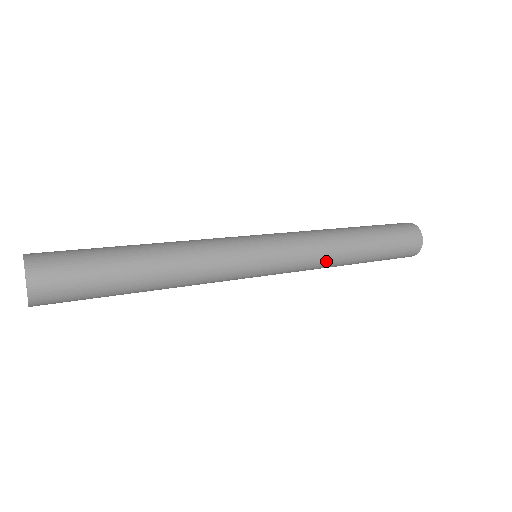
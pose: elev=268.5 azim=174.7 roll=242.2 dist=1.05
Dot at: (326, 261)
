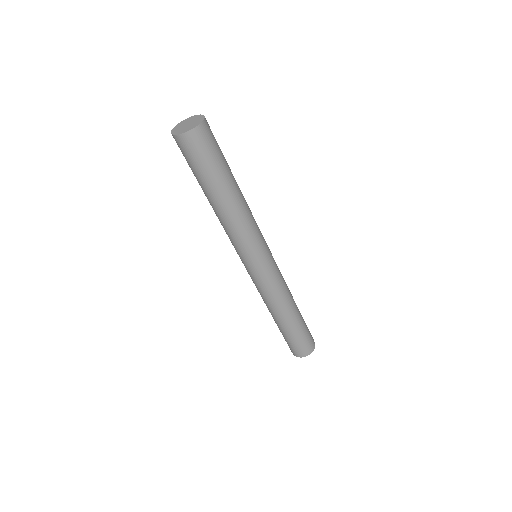
Dot at: (284, 295)
